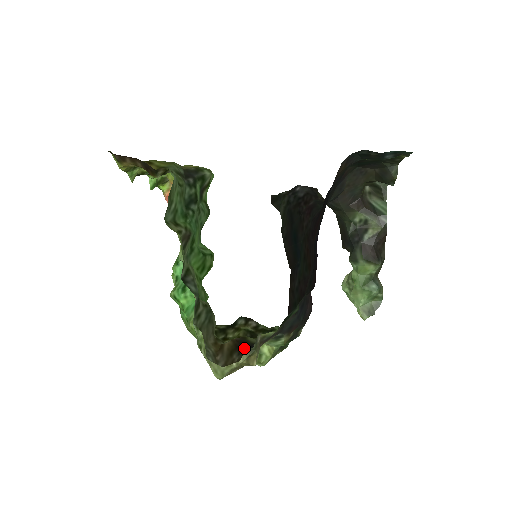
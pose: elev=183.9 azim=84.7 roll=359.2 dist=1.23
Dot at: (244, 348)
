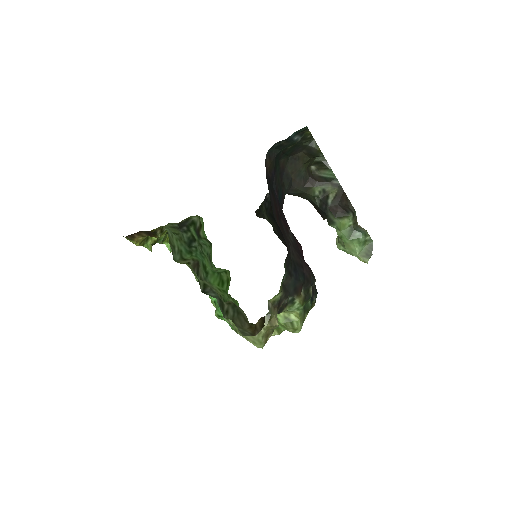
Dot at: occluded
